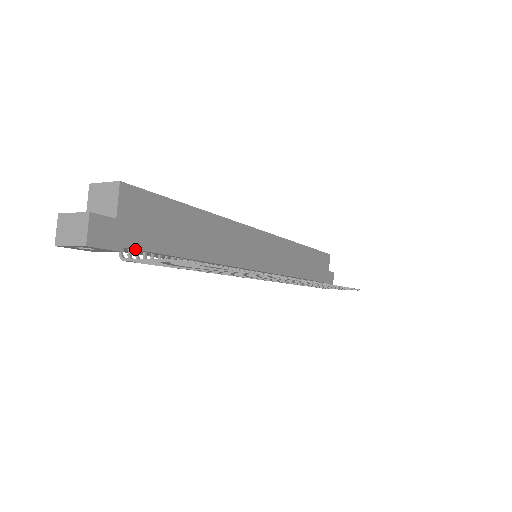
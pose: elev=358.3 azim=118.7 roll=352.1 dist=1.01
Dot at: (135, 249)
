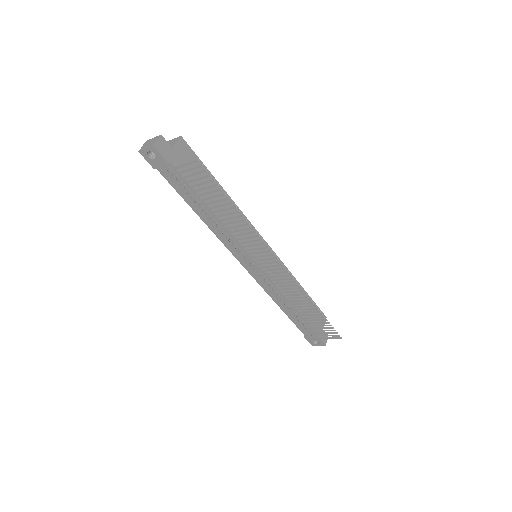
Dot at: (176, 169)
